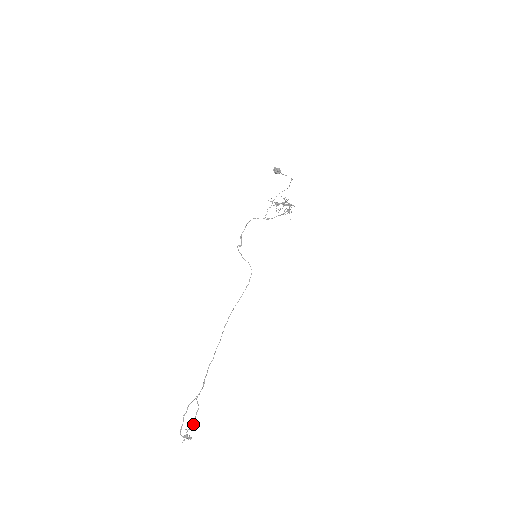
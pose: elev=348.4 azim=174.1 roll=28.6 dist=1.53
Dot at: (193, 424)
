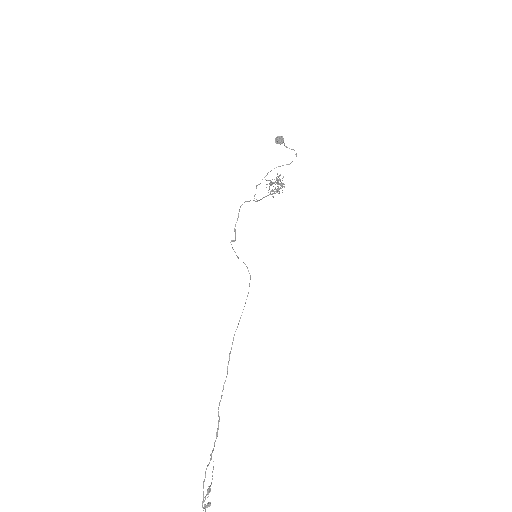
Dot at: (210, 486)
